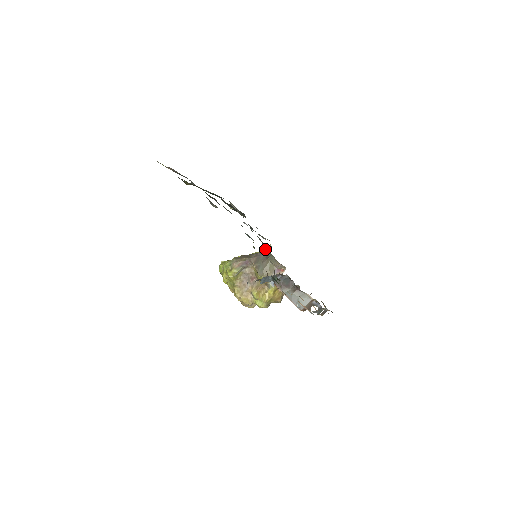
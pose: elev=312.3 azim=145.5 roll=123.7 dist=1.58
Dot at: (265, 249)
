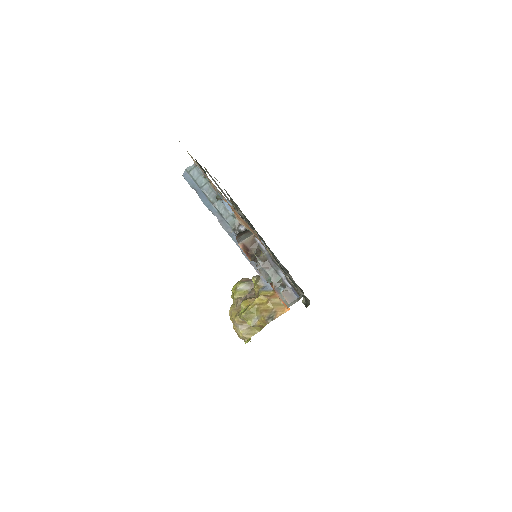
Dot at: occluded
